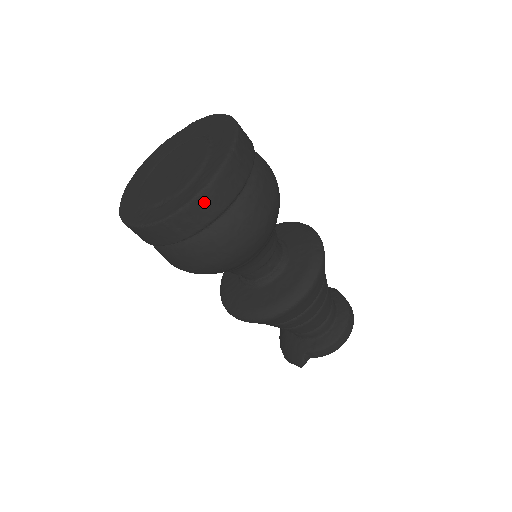
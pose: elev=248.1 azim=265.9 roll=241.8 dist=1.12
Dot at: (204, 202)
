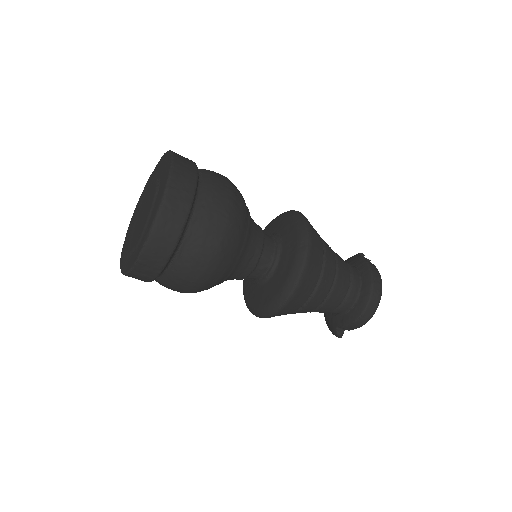
Dot at: (149, 254)
